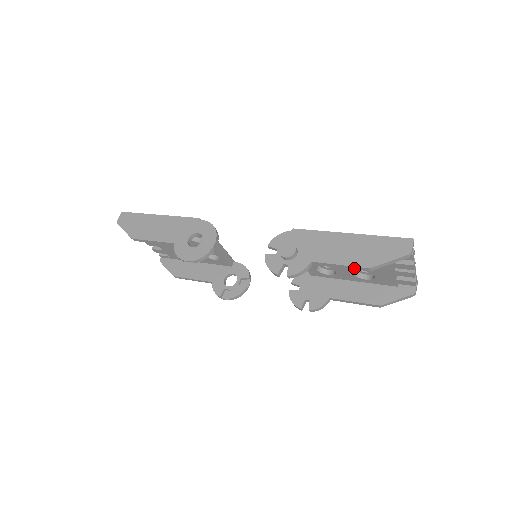
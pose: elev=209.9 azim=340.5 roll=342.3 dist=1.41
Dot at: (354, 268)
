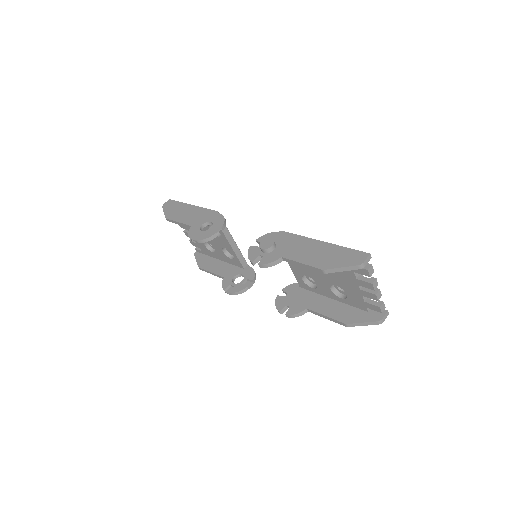
Dot at: (312, 268)
